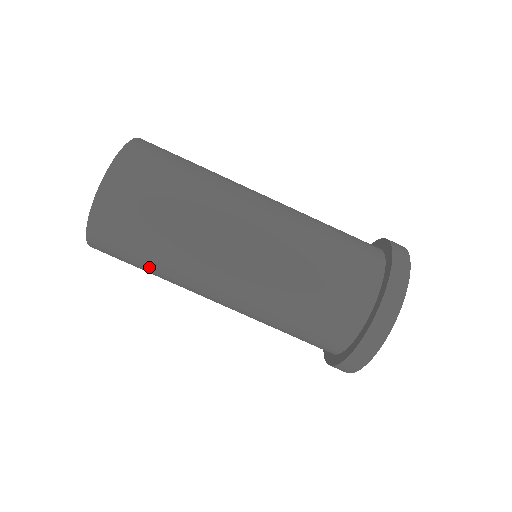
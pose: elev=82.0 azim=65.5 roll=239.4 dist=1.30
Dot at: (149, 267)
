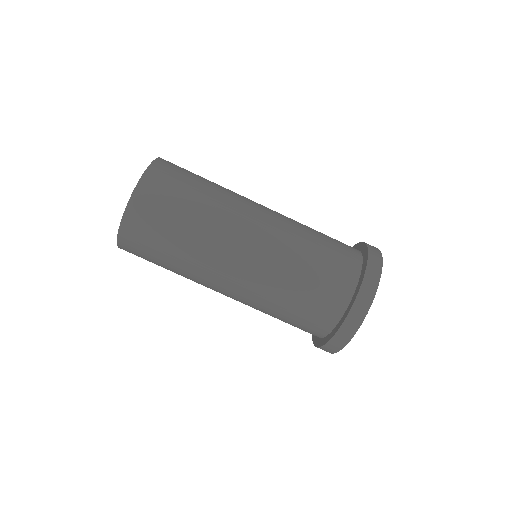
Dot at: occluded
